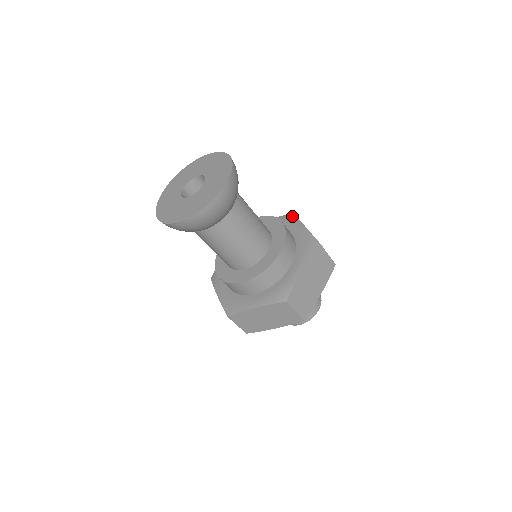
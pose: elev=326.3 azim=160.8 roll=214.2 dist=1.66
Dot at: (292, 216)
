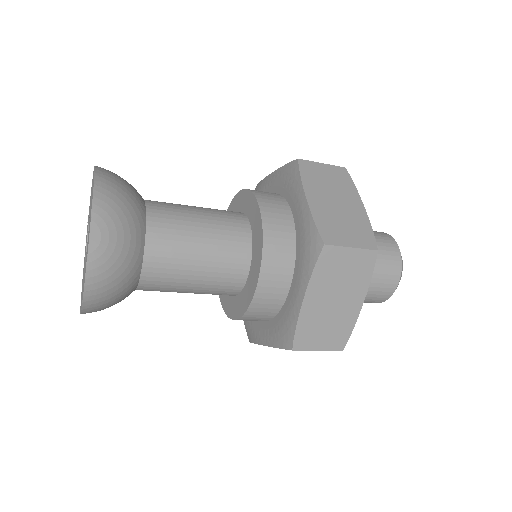
Dot at: (294, 169)
